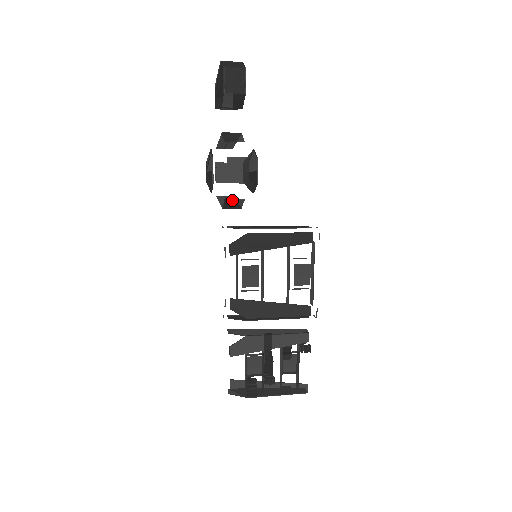
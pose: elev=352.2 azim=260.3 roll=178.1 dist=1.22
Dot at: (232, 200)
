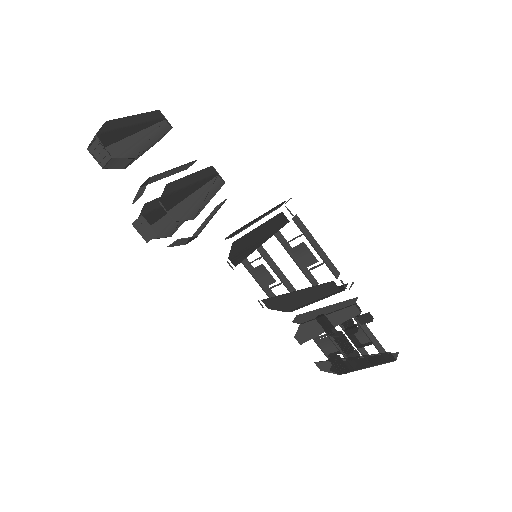
Dot at: (172, 244)
